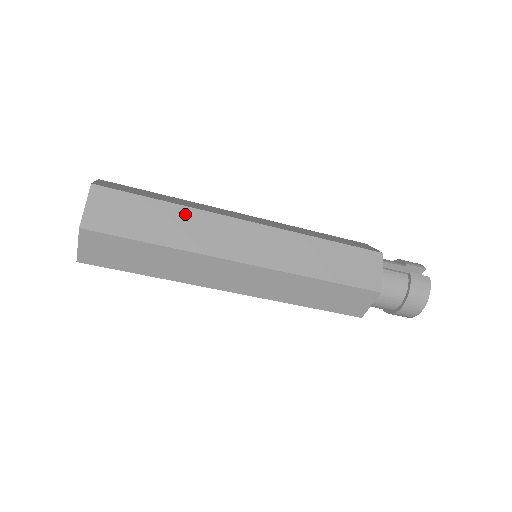
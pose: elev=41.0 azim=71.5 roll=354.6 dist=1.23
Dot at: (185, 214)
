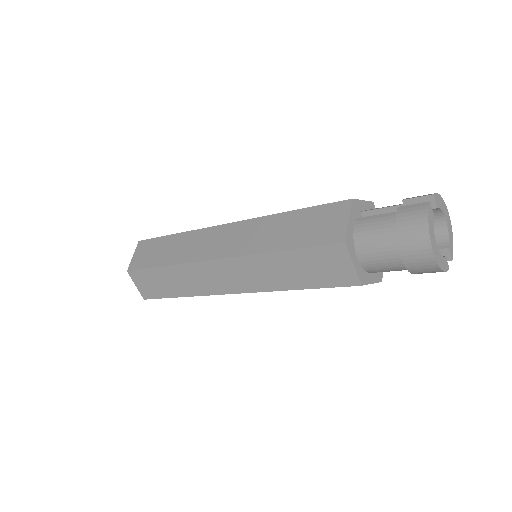
Dot at: (183, 238)
